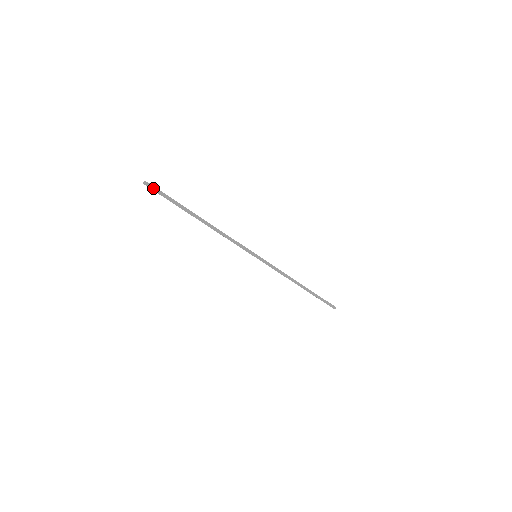
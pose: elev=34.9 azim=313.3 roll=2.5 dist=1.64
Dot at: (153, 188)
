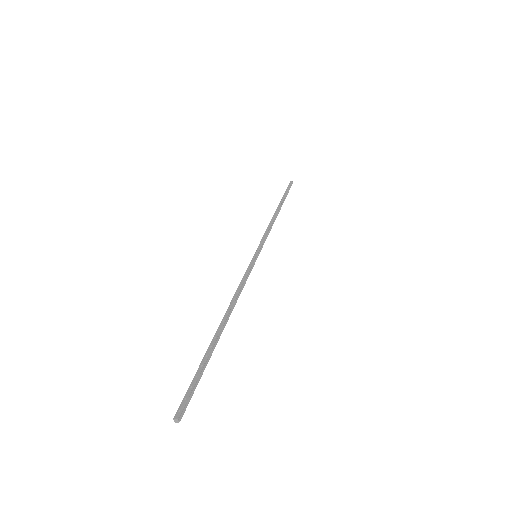
Dot at: (187, 405)
